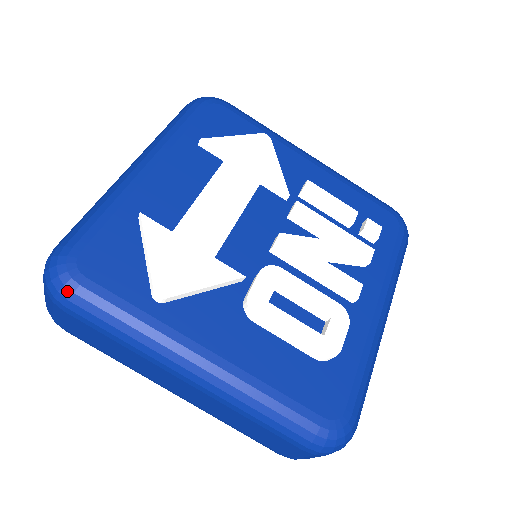
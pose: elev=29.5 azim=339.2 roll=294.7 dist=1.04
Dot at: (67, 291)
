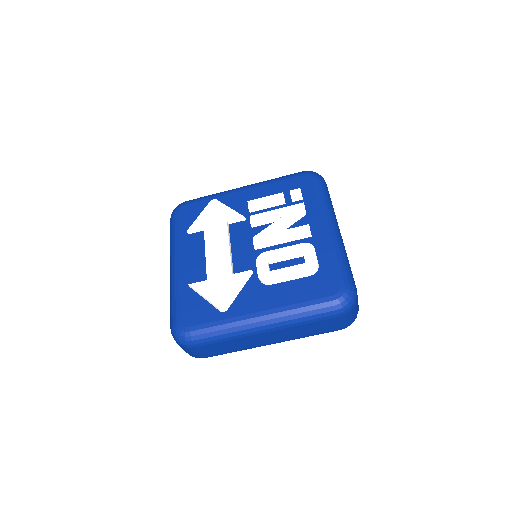
Dot at: (188, 338)
